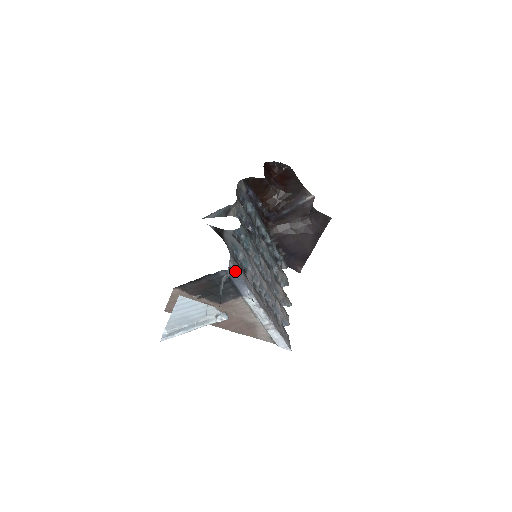
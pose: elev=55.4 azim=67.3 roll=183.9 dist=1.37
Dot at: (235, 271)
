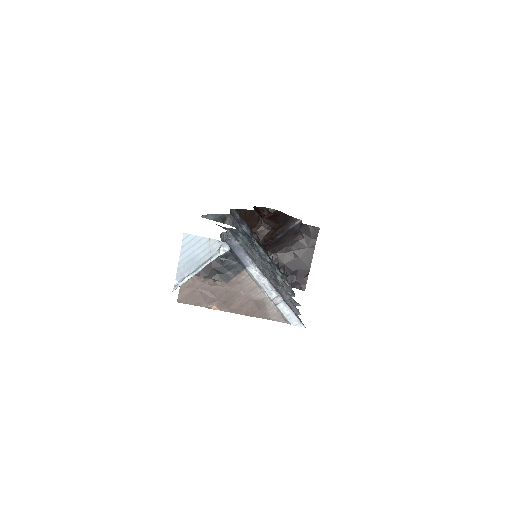
Dot at: (234, 240)
